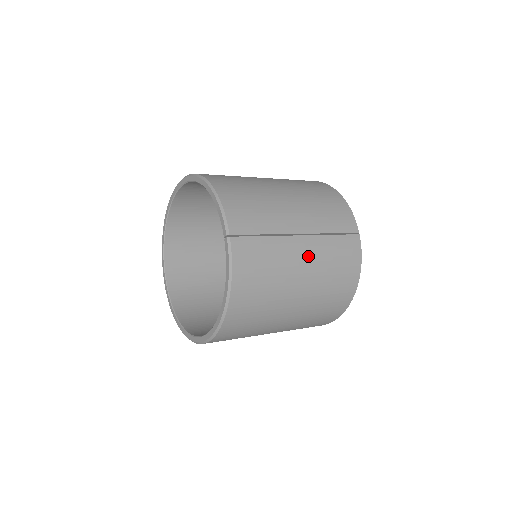
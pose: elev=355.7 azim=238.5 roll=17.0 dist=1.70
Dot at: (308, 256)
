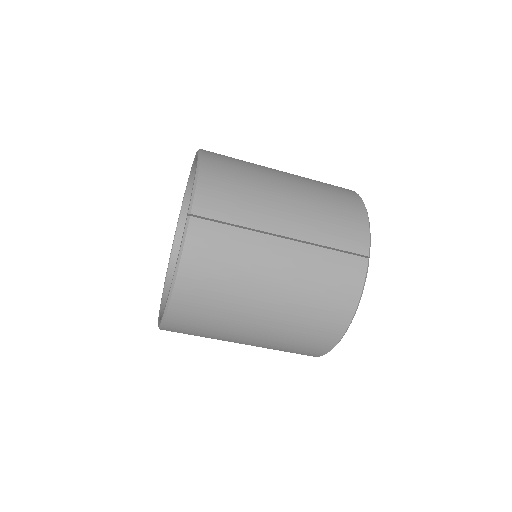
Dot at: (286, 264)
